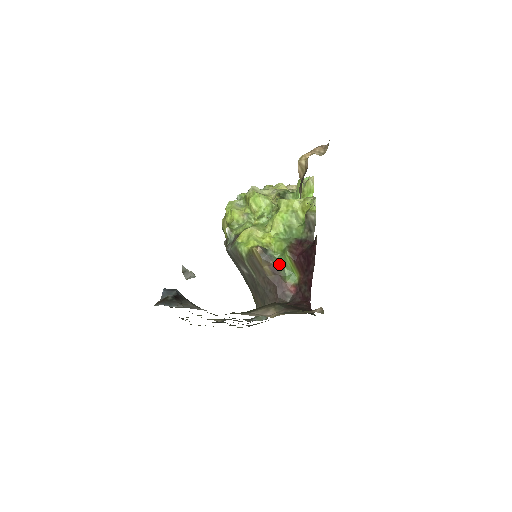
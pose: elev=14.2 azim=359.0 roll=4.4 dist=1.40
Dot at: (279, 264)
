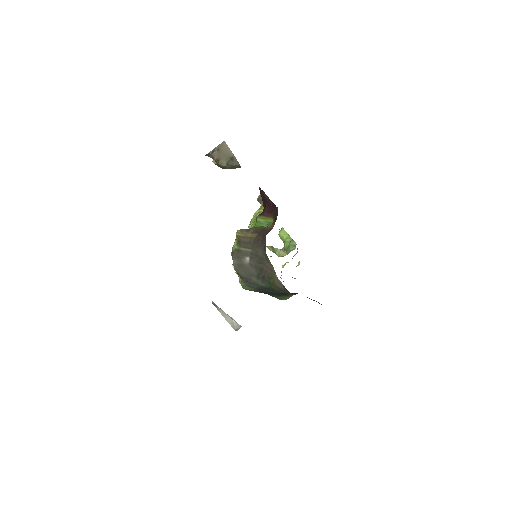
Dot at: (258, 227)
